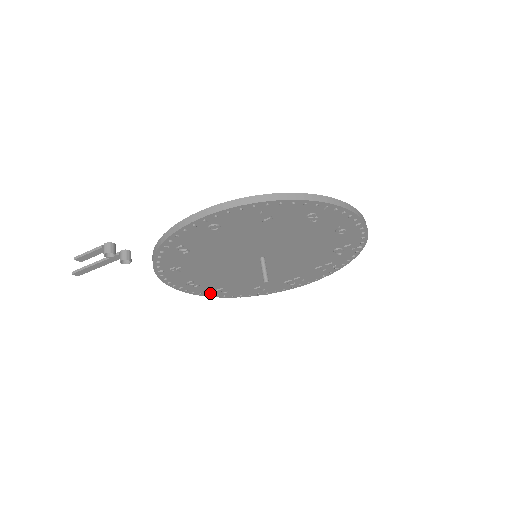
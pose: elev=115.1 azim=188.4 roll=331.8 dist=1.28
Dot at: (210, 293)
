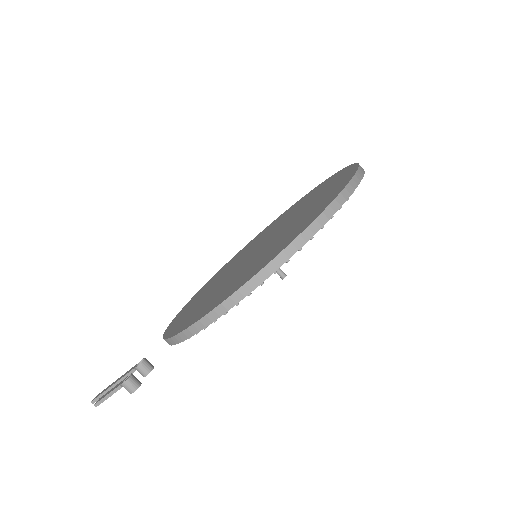
Dot at: occluded
